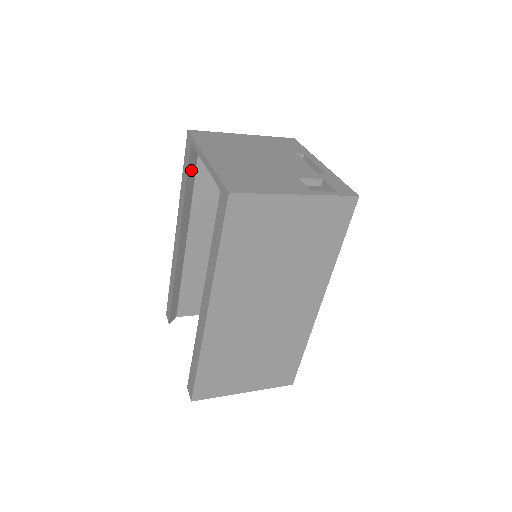
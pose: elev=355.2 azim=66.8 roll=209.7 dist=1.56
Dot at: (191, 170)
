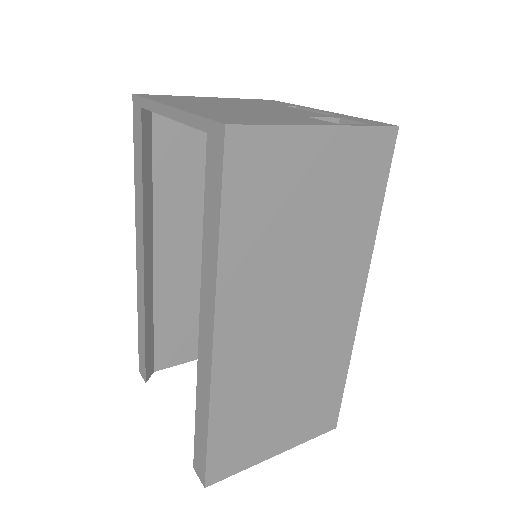
Dot at: (146, 150)
